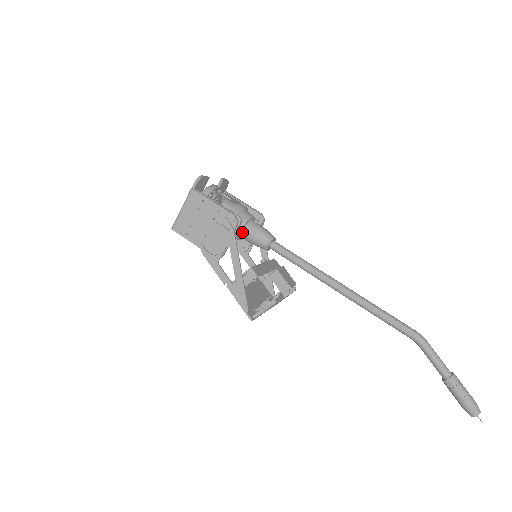
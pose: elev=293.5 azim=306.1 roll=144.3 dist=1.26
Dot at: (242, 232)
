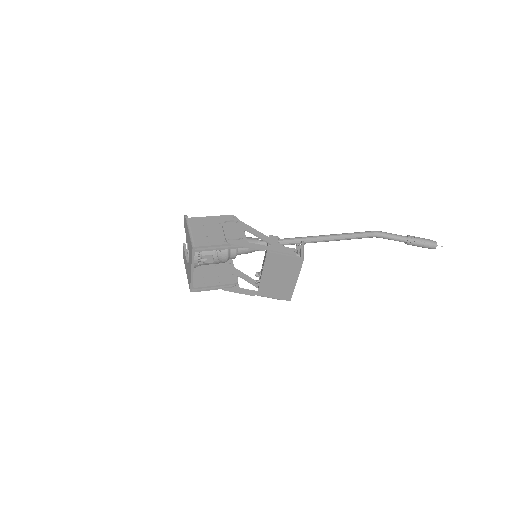
Dot at: occluded
